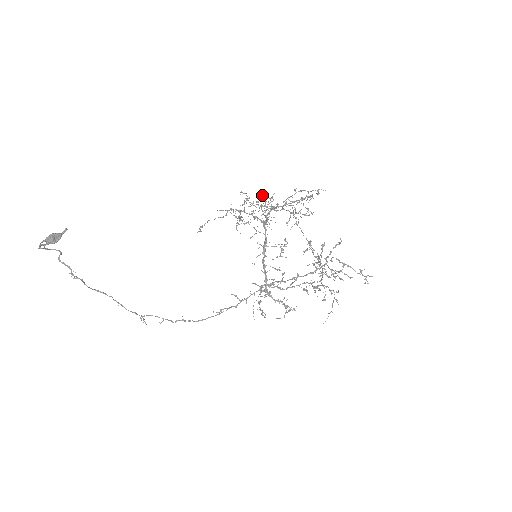
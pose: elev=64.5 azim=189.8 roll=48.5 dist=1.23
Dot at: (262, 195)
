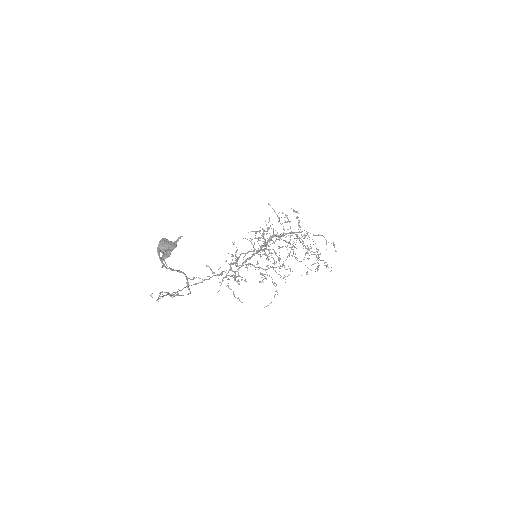
Dot at: occluded
